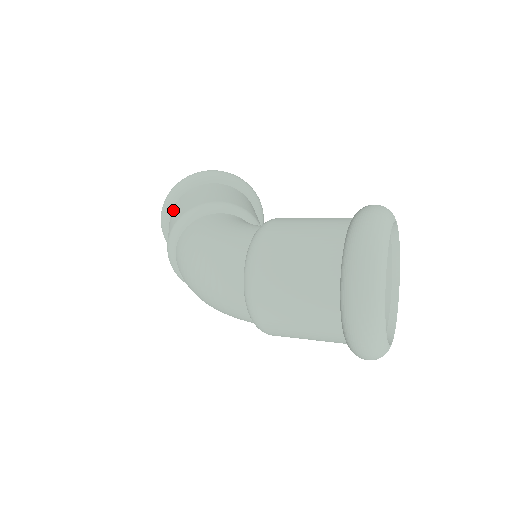
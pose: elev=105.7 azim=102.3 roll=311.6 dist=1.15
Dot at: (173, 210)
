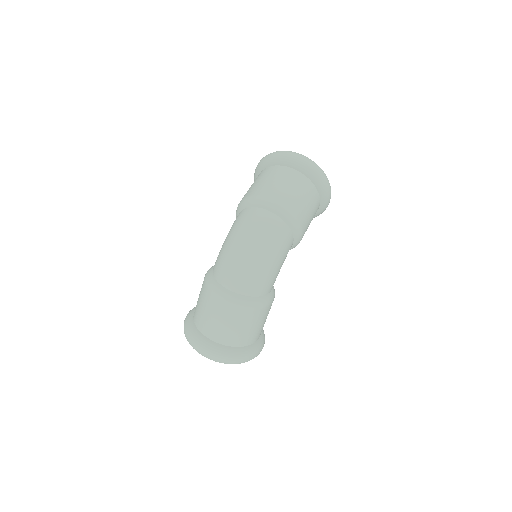
Dot at: (198, 320)
